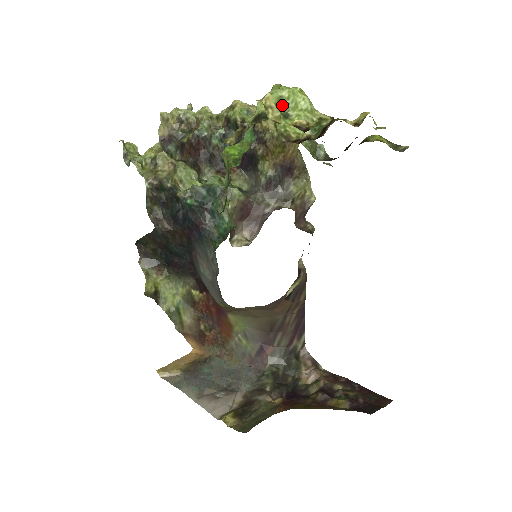
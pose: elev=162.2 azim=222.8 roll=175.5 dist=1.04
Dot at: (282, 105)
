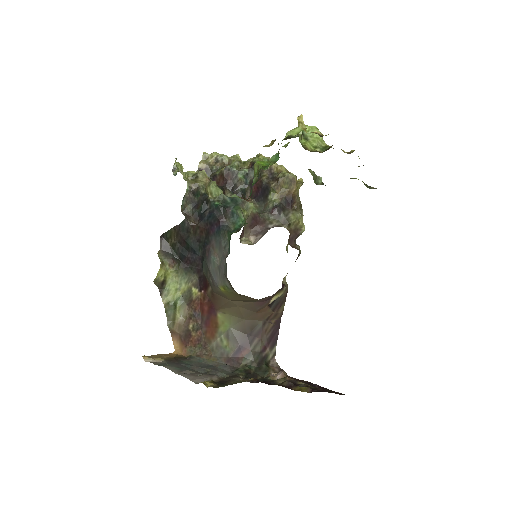
Dot at: (304, 134)
